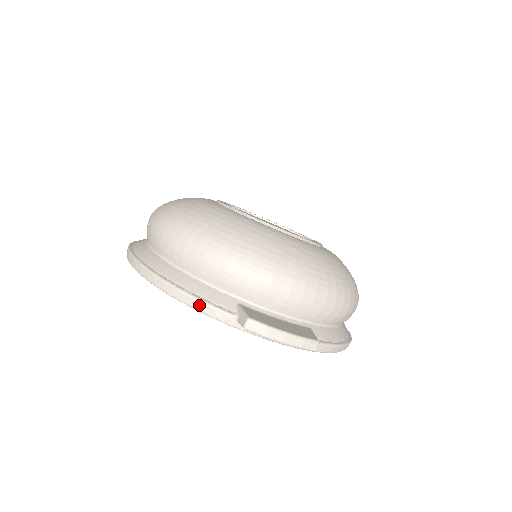
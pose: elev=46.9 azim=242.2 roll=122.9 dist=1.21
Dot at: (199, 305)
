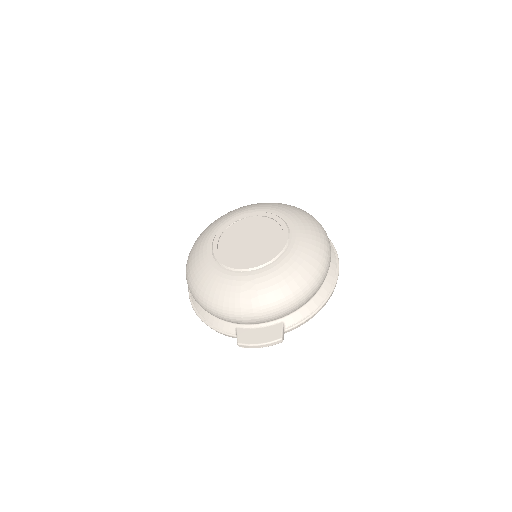
Dot at: (220, 333)
